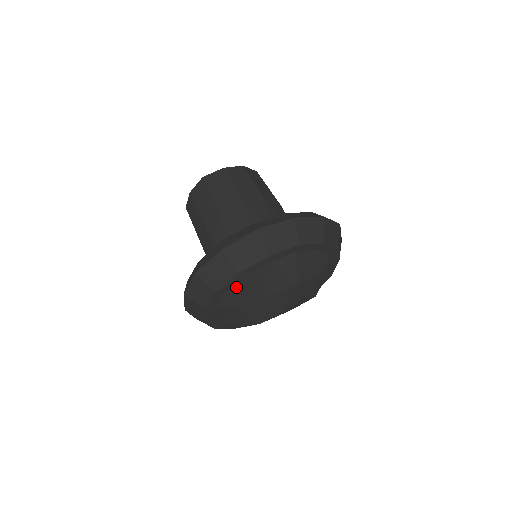
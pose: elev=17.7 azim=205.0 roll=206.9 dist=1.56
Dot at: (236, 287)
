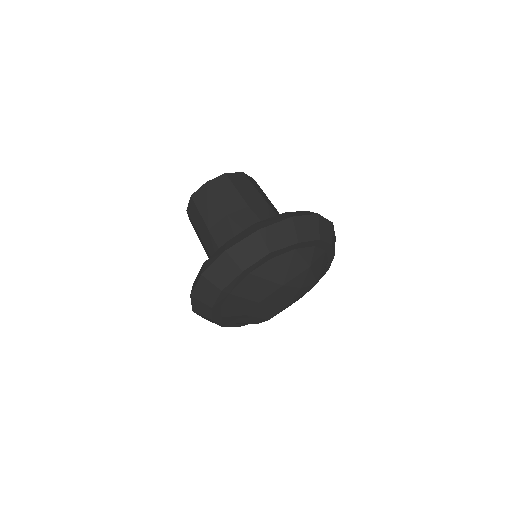
Dot at: (228, 300)
